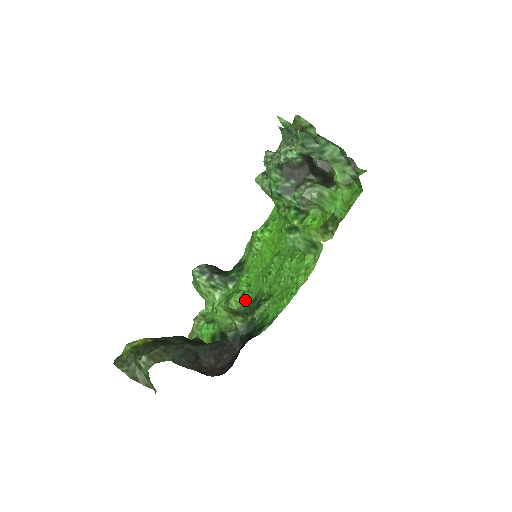
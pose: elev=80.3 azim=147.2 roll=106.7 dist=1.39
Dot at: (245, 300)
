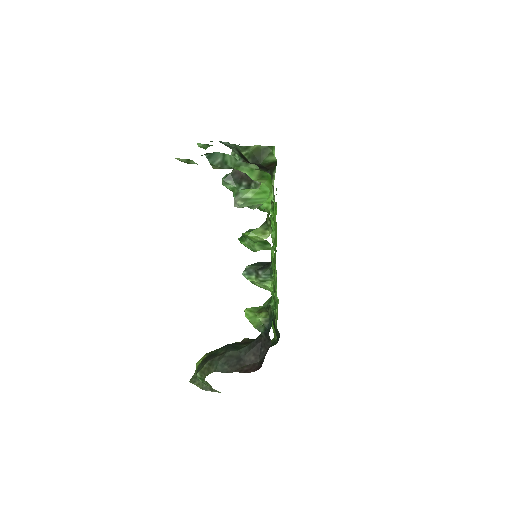
Dot at: occluded
